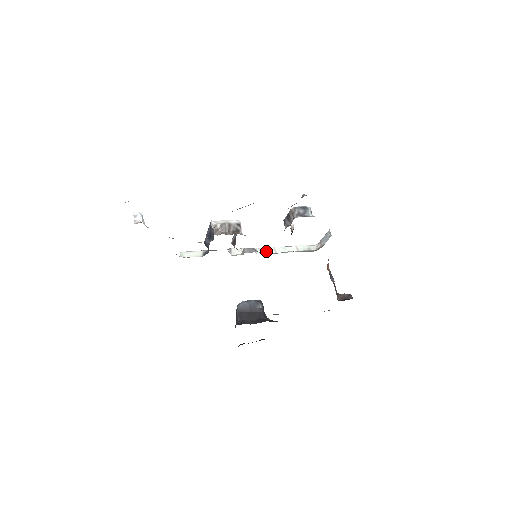
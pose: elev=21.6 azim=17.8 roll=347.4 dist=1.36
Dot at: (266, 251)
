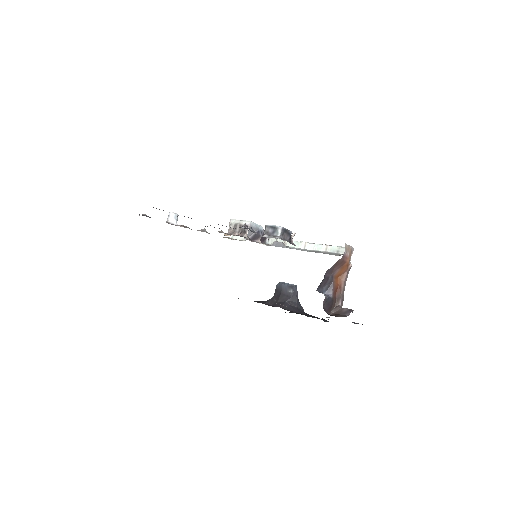
Dot at: (297, 245)
